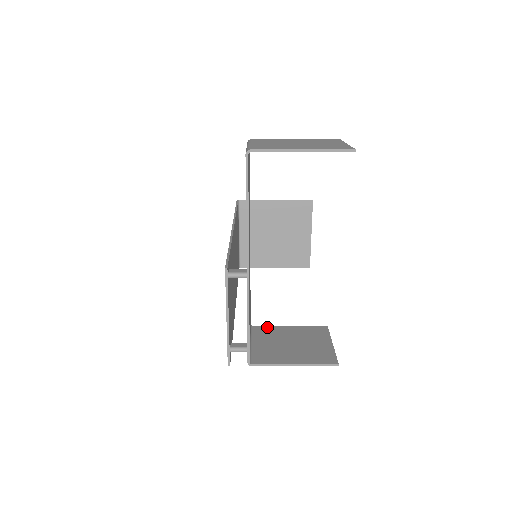
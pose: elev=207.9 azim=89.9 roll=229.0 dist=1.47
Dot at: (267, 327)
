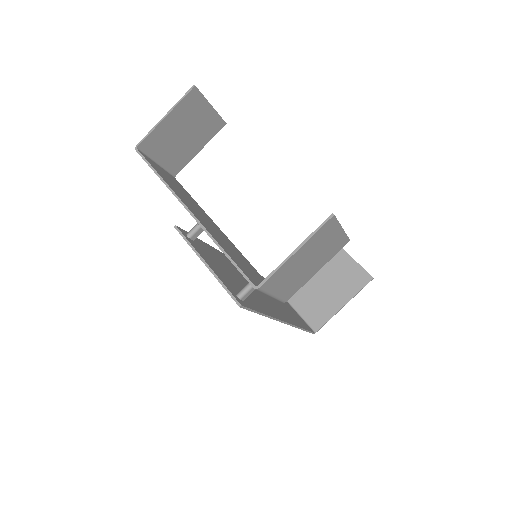
Dot at: occluded
